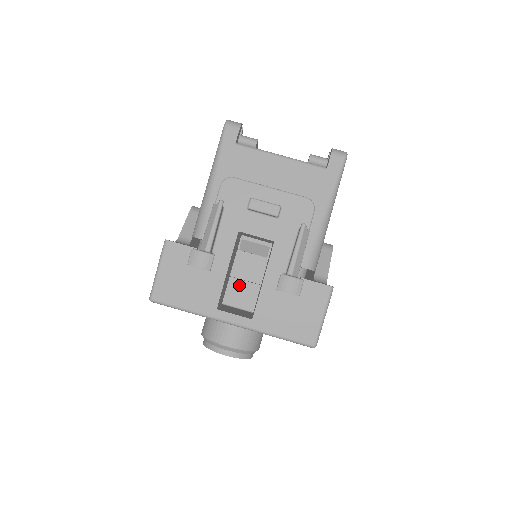
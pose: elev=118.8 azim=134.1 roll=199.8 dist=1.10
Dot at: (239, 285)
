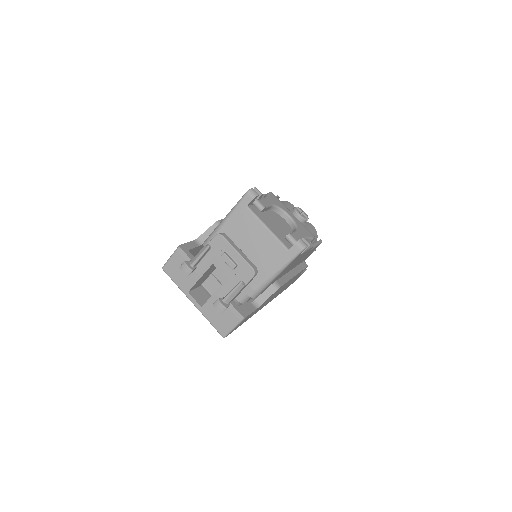
Dot at: (214, 281)
